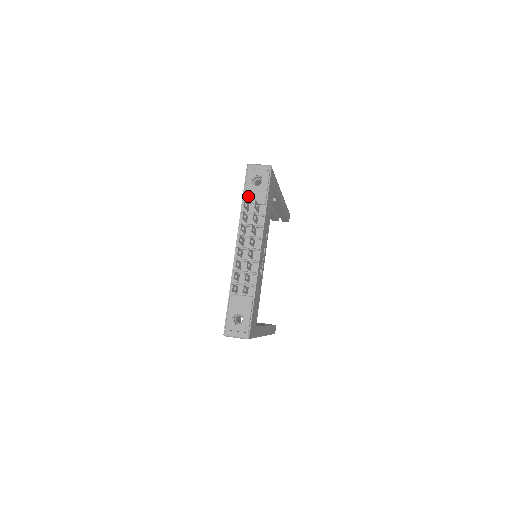
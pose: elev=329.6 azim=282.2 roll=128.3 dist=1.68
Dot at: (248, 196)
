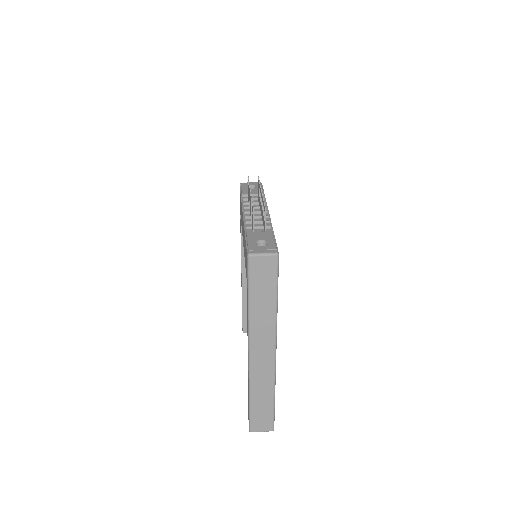
Dot at: (246, 192)
